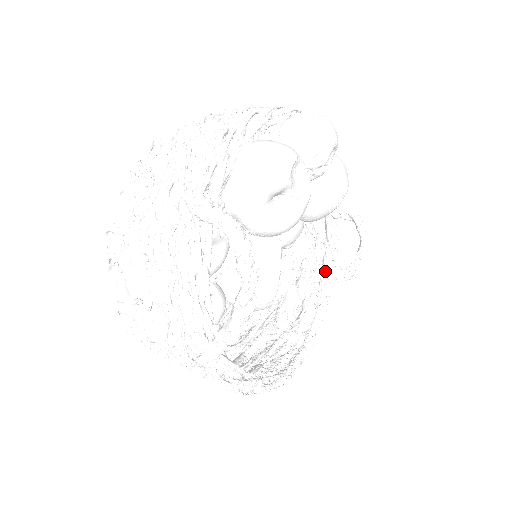
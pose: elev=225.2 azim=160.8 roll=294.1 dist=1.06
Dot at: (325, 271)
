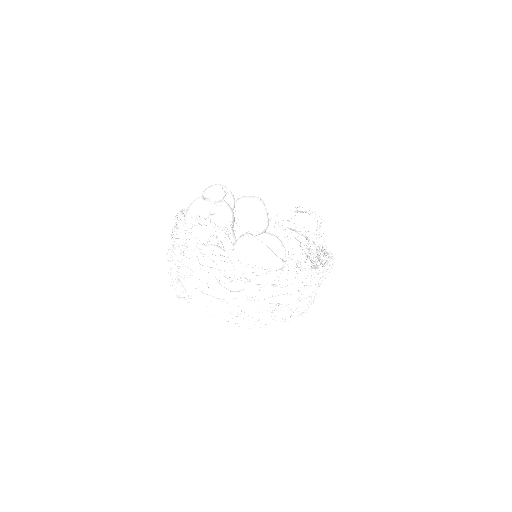
Dot at: (312, 240)
